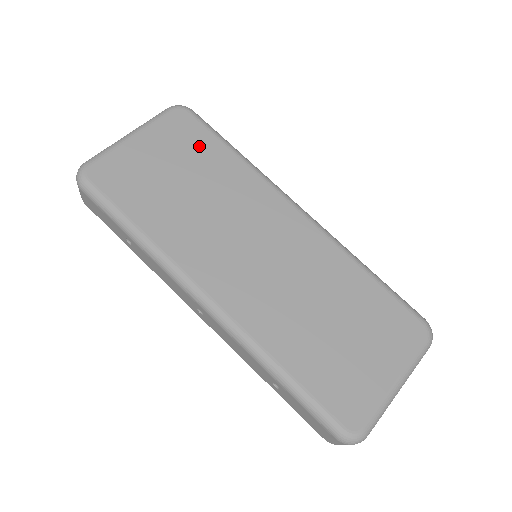
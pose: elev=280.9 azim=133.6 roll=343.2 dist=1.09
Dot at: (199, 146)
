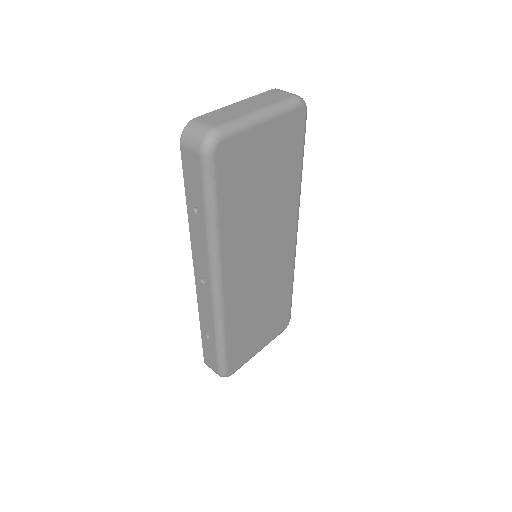
Dot at: (290, 156)
